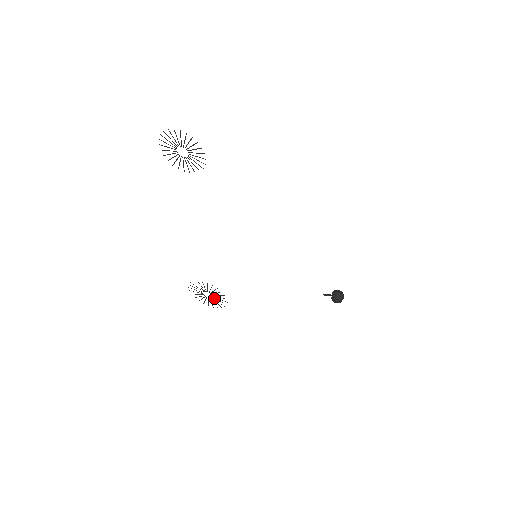
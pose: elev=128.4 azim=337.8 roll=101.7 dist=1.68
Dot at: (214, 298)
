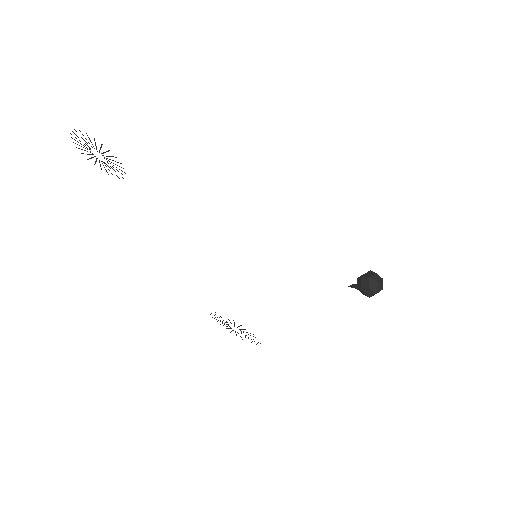
Dot at: occluded
